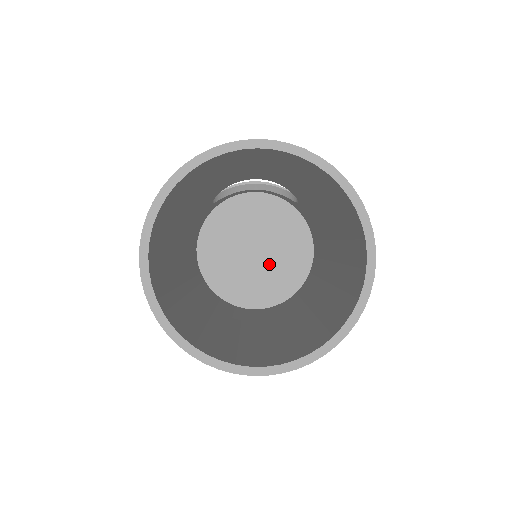
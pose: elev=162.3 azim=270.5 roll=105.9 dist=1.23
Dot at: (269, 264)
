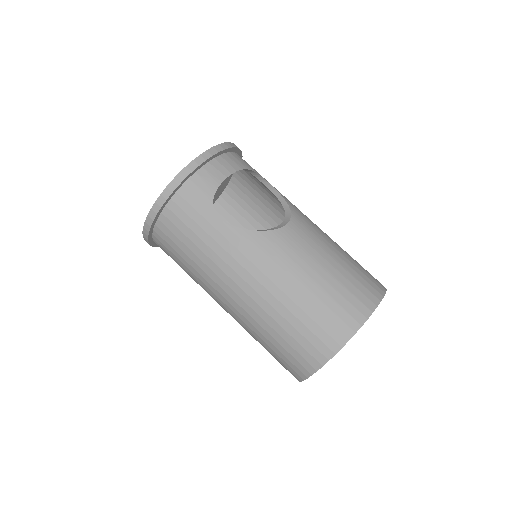
Dot at: occluded
